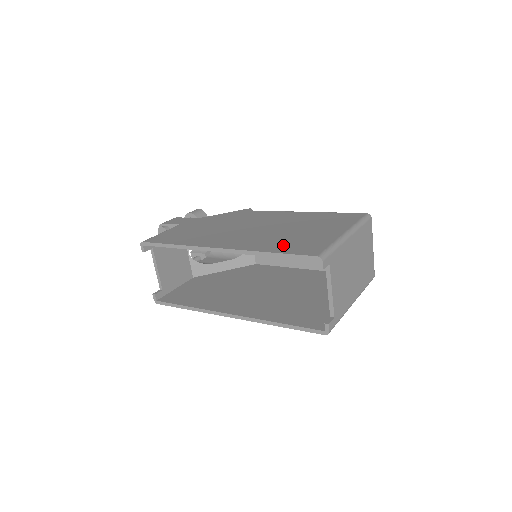
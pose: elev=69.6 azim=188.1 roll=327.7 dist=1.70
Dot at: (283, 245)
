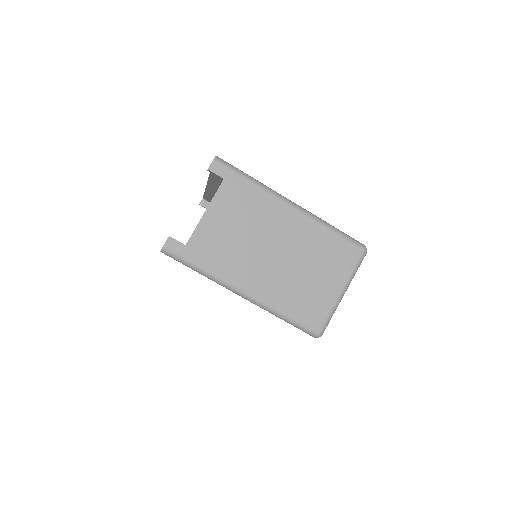
Dot at: occluded
